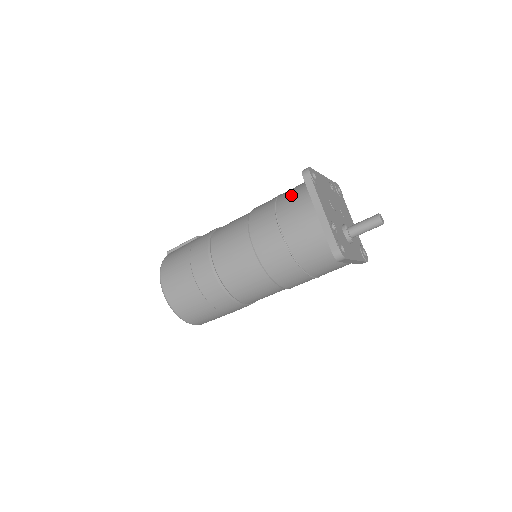
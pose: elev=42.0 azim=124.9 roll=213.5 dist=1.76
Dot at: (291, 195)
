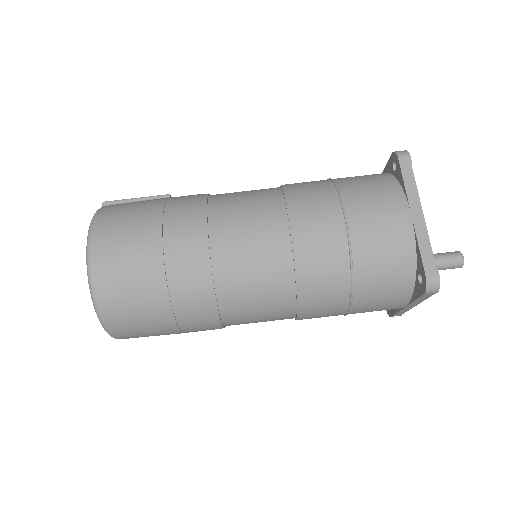
Dot at: (363, 180)
